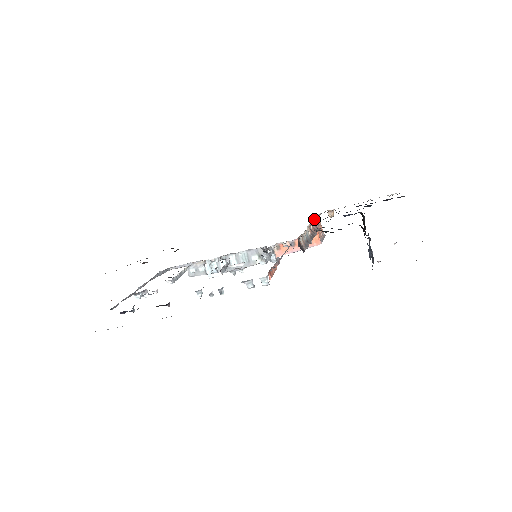
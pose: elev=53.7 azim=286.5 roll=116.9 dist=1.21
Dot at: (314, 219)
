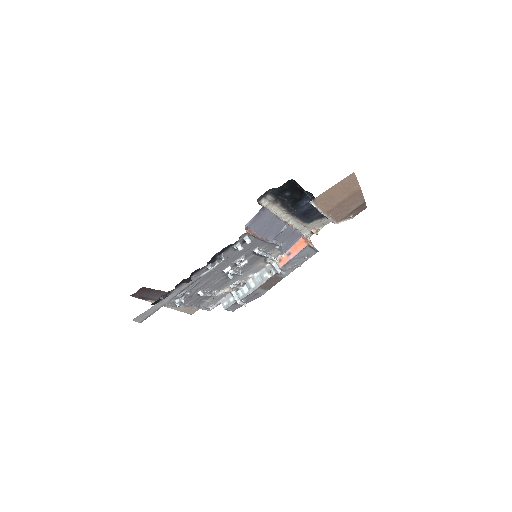
Dot at: (296, 229)
